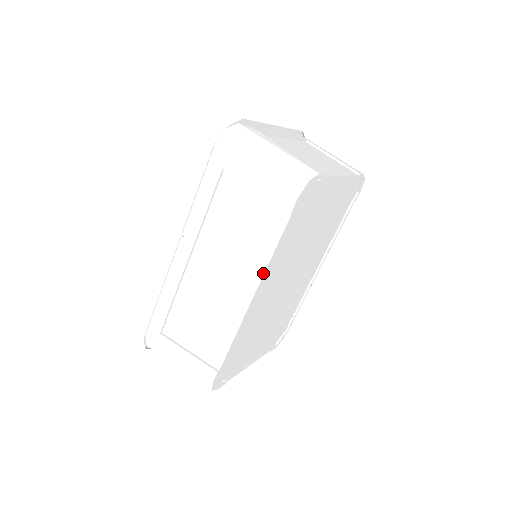
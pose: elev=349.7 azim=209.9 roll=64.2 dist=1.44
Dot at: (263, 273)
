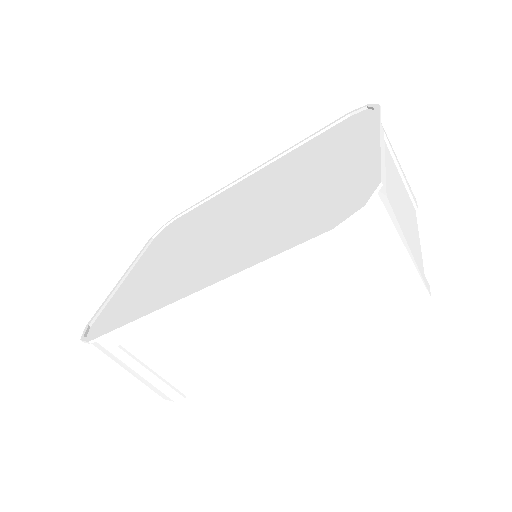
Dot at: (300, 360)
